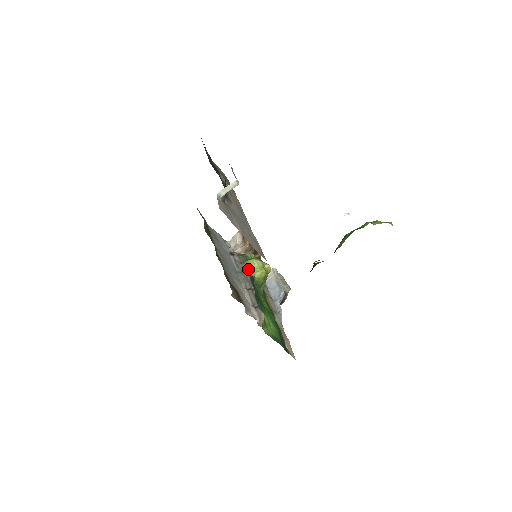
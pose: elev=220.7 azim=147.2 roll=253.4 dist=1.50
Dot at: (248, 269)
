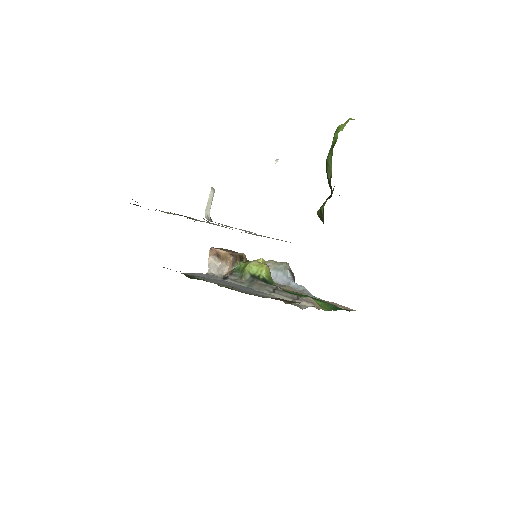
Dot at: (252, 277)
